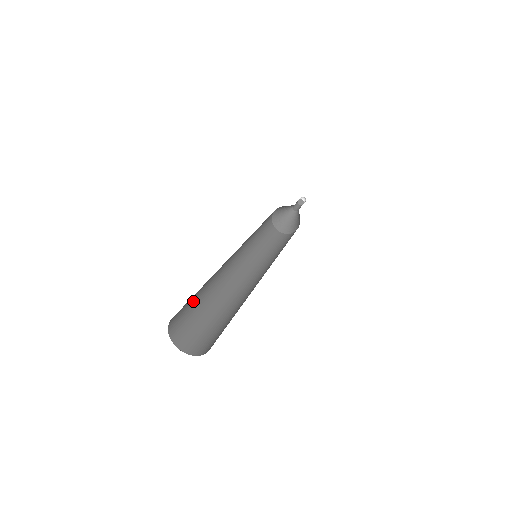
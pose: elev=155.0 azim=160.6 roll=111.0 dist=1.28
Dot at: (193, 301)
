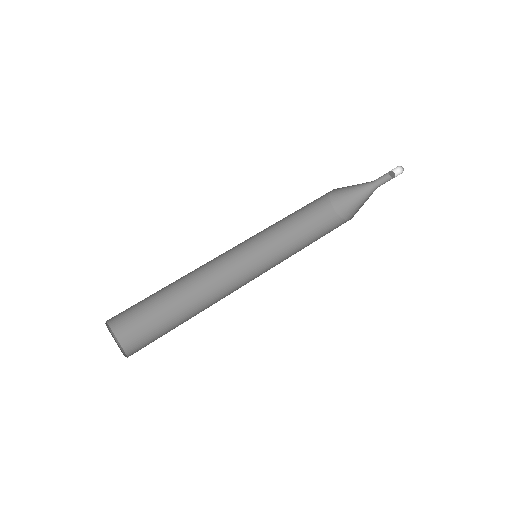
Dot at: (150, 295)
